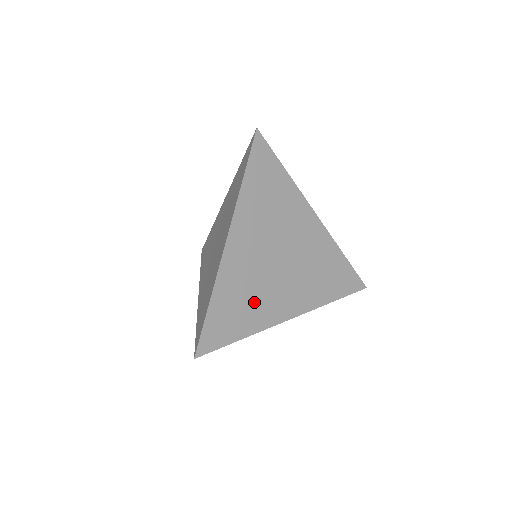
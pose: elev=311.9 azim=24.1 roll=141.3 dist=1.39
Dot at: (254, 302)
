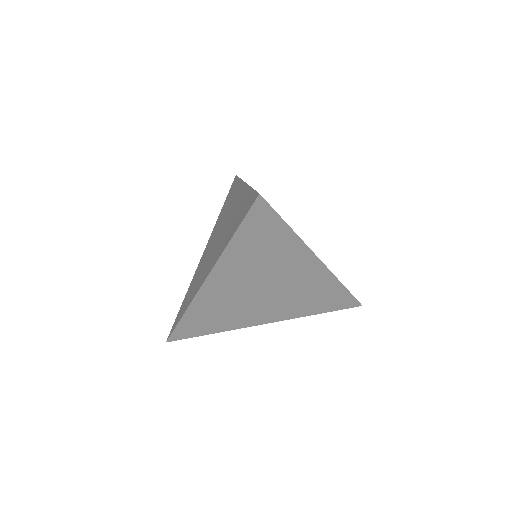
Dot at: (229, 315)
